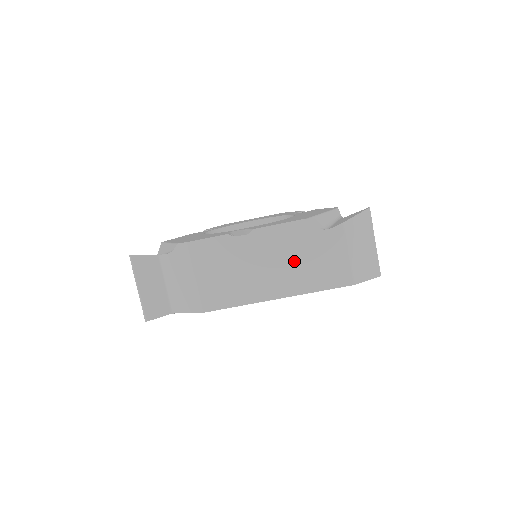
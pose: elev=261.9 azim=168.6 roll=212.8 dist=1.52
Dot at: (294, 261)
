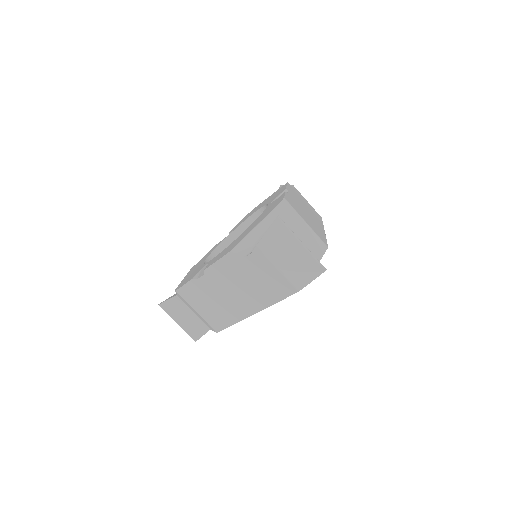
Dot at: (244, 285)
